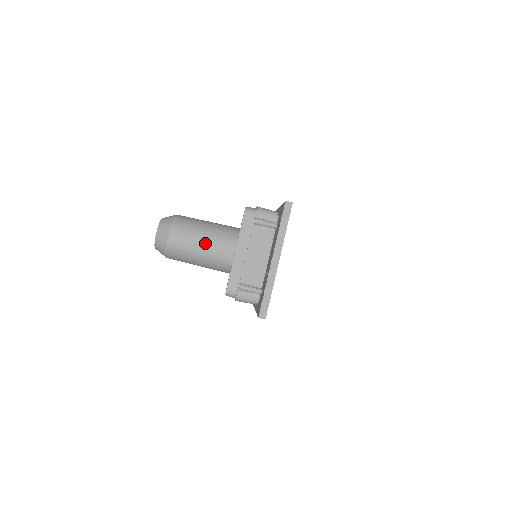
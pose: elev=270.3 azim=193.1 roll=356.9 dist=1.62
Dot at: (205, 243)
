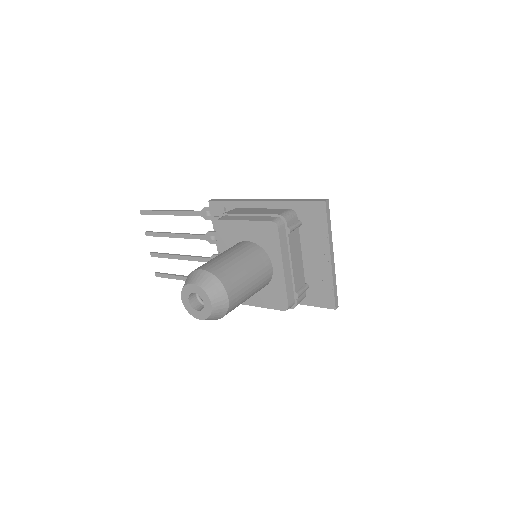
Dot at: (254, 280)
